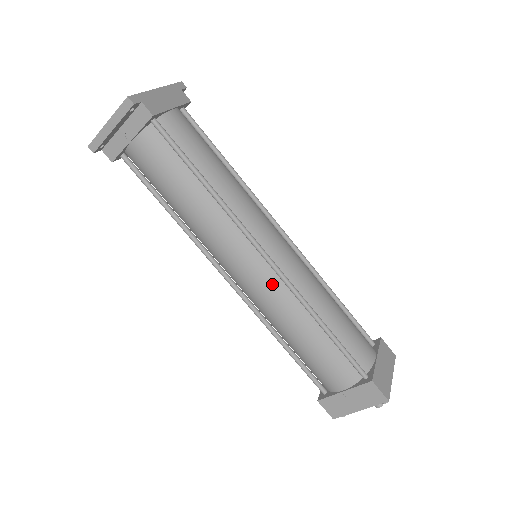
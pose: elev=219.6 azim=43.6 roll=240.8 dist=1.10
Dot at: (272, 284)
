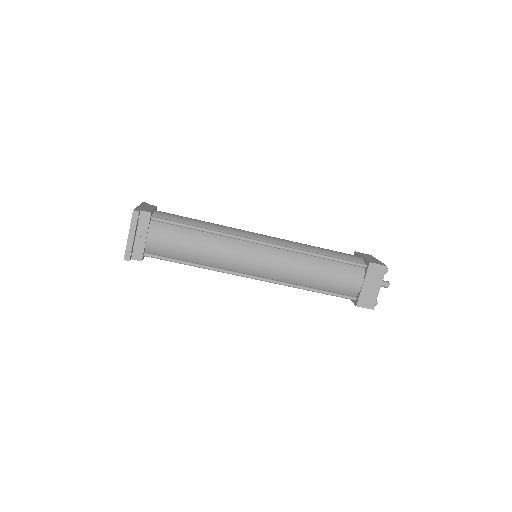
Dot at: (278, 255)
